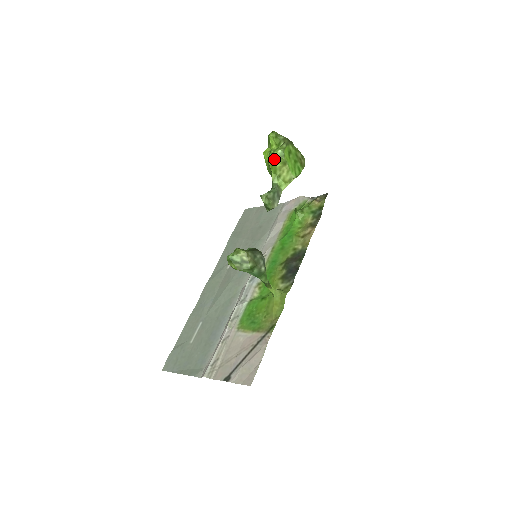
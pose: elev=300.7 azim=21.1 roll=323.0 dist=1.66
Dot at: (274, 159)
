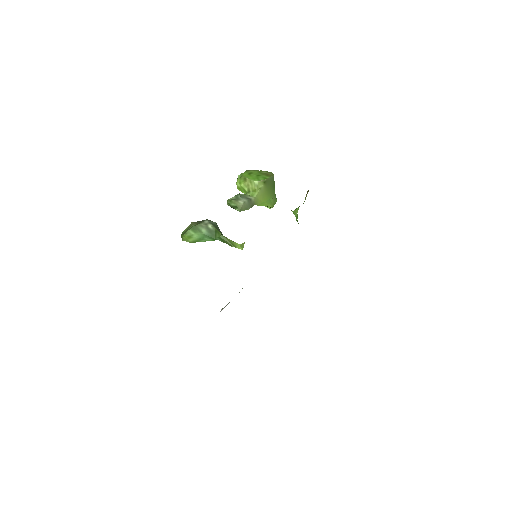
Dot at: (237, 183)
